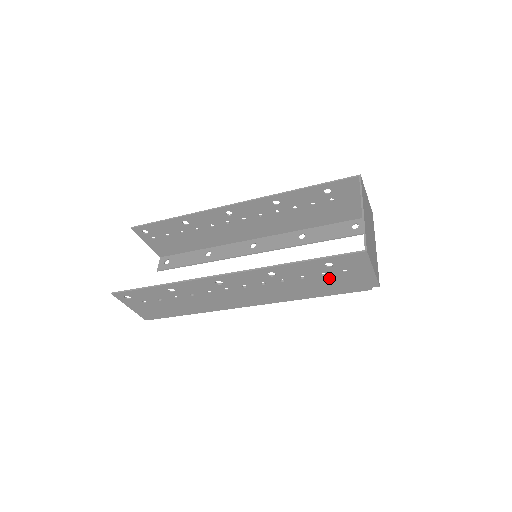
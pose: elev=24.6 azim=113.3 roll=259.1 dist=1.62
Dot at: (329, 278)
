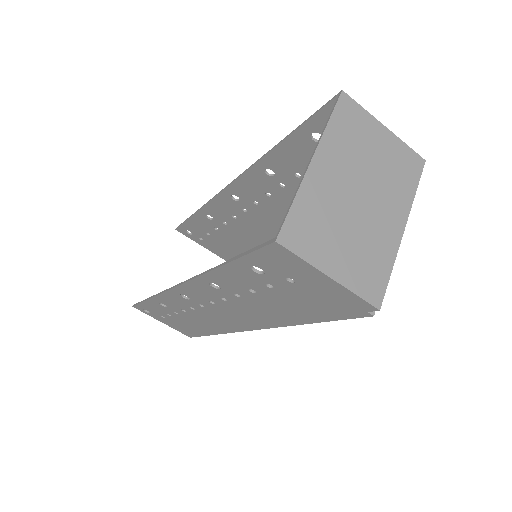
Dot at: (286, 292)
